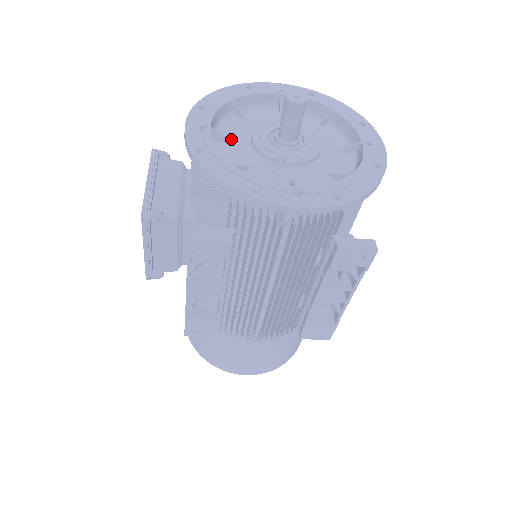
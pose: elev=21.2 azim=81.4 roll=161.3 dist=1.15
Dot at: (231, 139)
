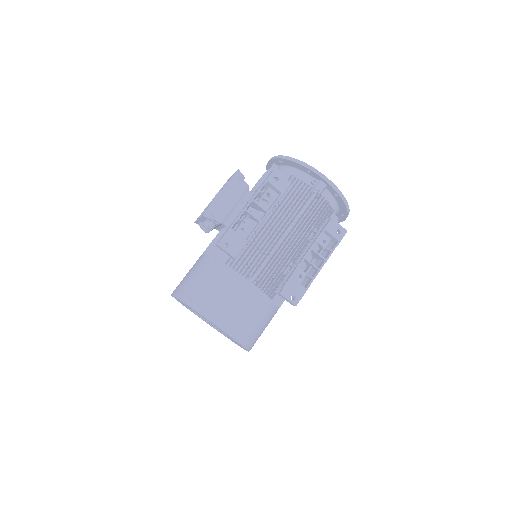
Dot at: occluded
